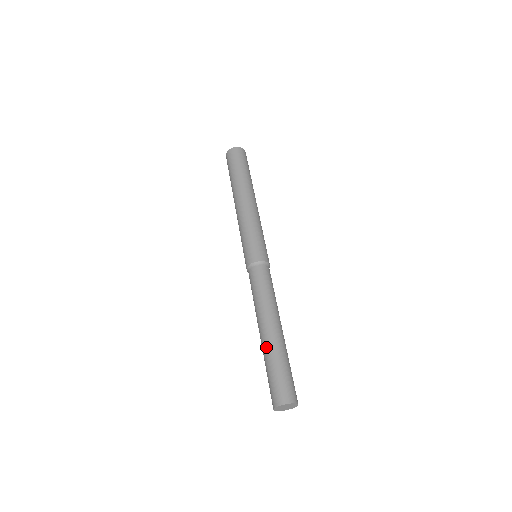
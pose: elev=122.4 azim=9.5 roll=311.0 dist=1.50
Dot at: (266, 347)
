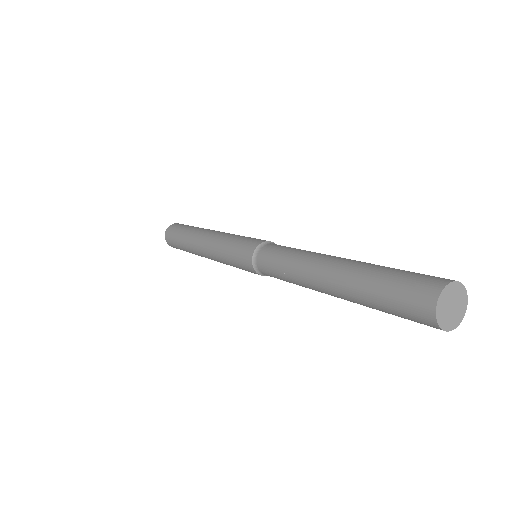
Dot at: (345, 283)
